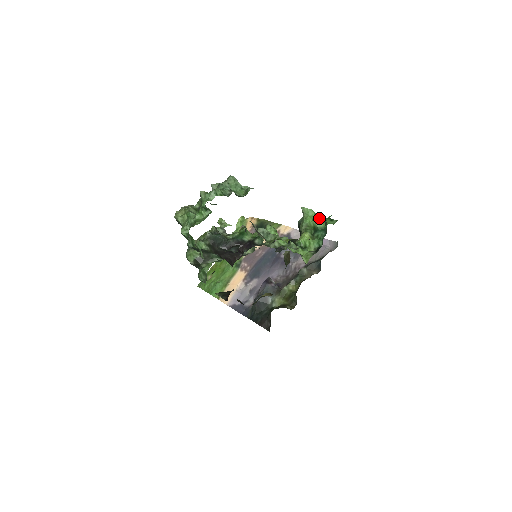
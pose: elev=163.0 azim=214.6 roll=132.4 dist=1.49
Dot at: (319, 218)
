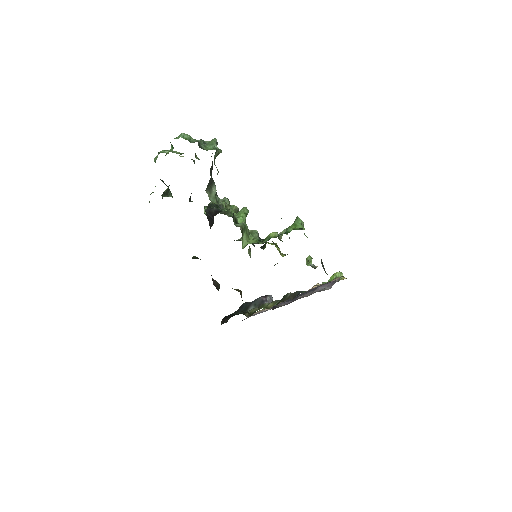
Dot at: (296, 225)
